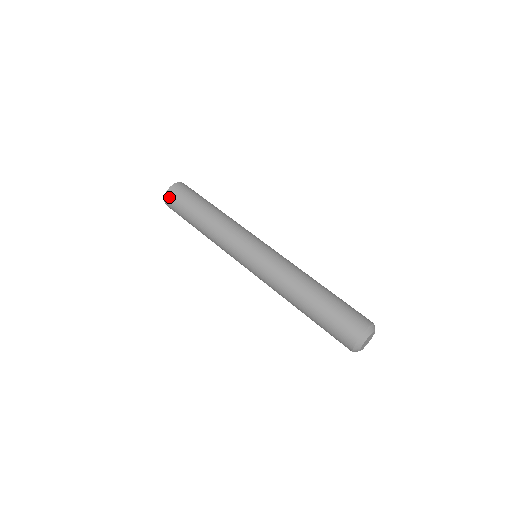
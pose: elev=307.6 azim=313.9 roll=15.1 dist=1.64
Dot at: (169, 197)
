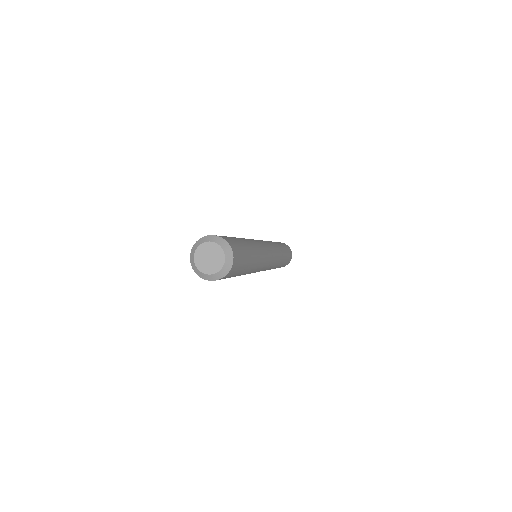
Dot at: occluded
